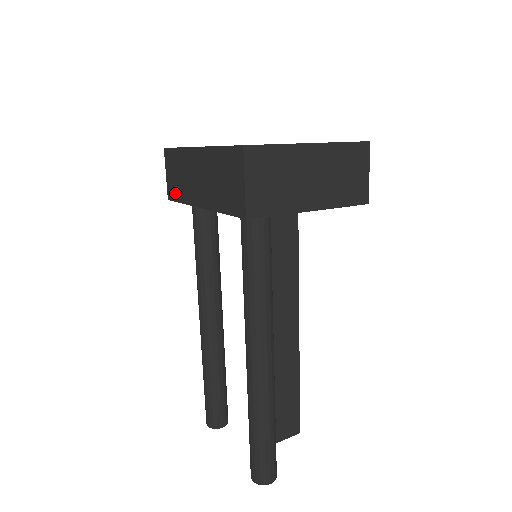
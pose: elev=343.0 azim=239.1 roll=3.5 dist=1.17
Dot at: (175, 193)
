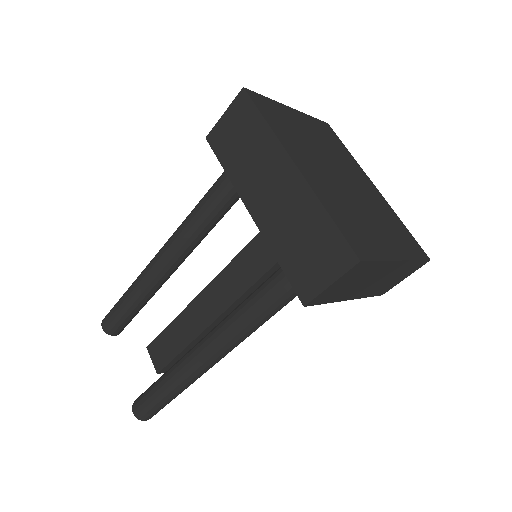
Dot at: (223, 150)
